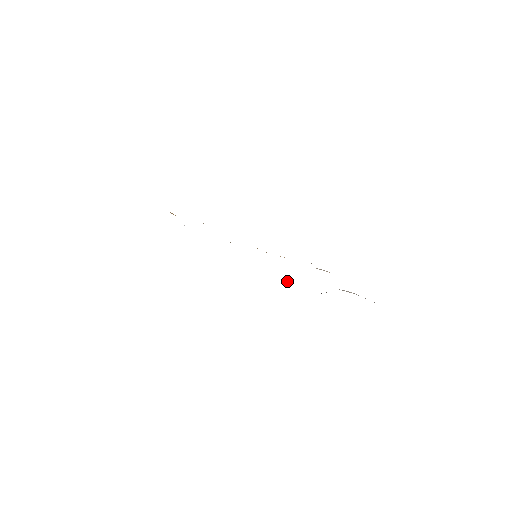
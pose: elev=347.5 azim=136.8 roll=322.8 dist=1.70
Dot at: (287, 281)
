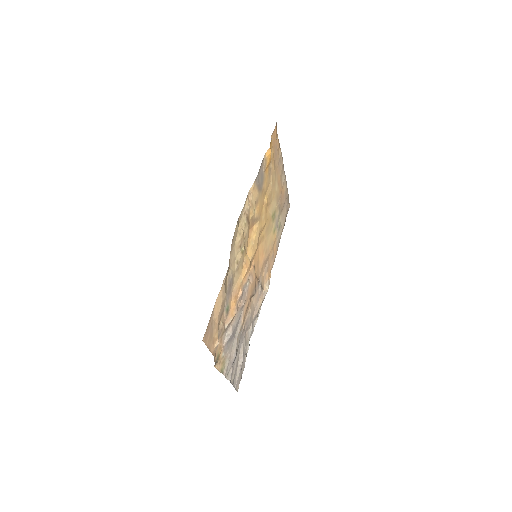
Dot at: (267, 285)
